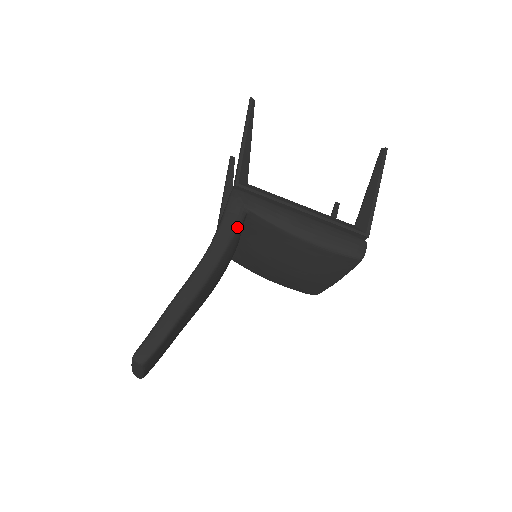
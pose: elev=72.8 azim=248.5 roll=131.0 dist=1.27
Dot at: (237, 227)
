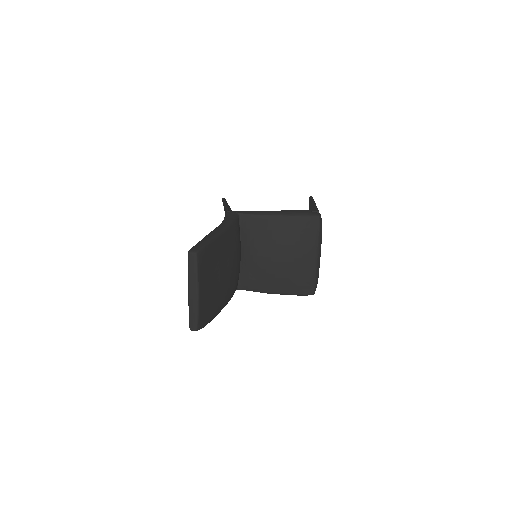
Dot at: (235, 218)
